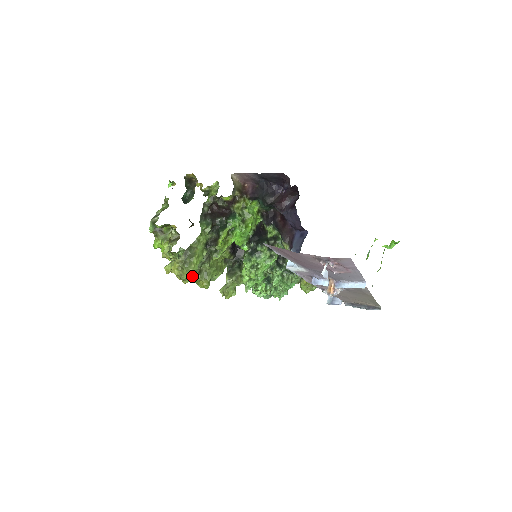
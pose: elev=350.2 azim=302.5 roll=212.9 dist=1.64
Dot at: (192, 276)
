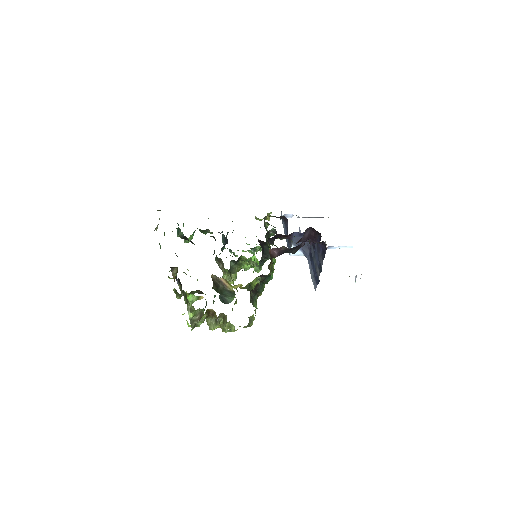
Dot at: occluded
